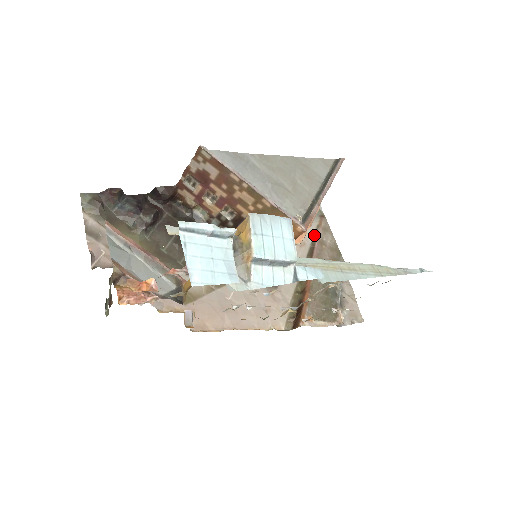
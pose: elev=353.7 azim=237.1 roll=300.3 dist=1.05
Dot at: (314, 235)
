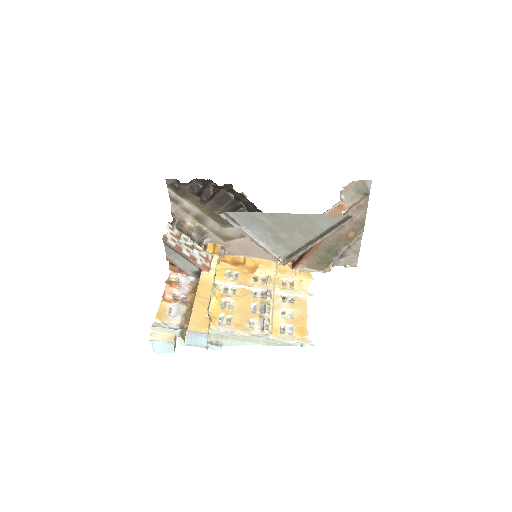
Dot at: occluded
